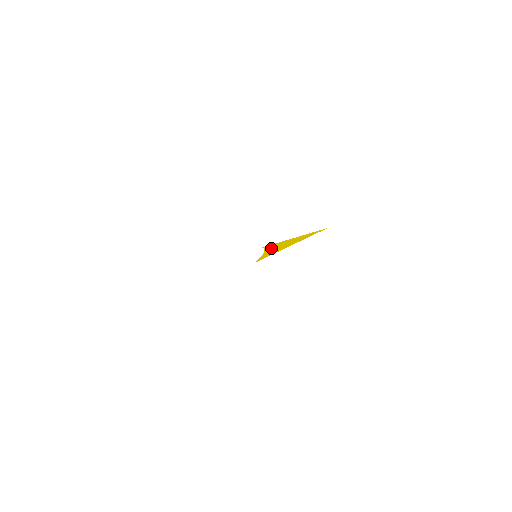
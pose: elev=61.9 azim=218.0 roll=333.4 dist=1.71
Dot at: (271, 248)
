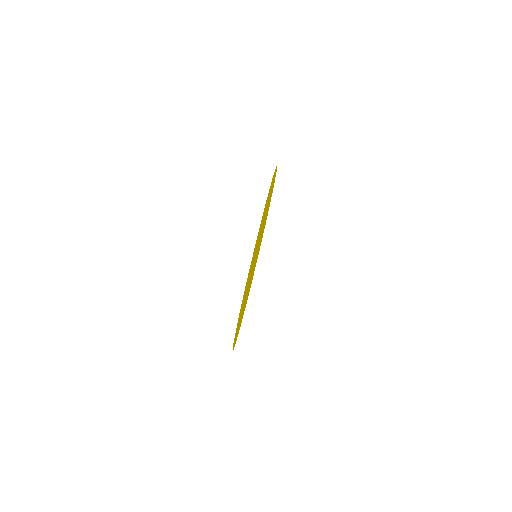
Dot at: occluded
